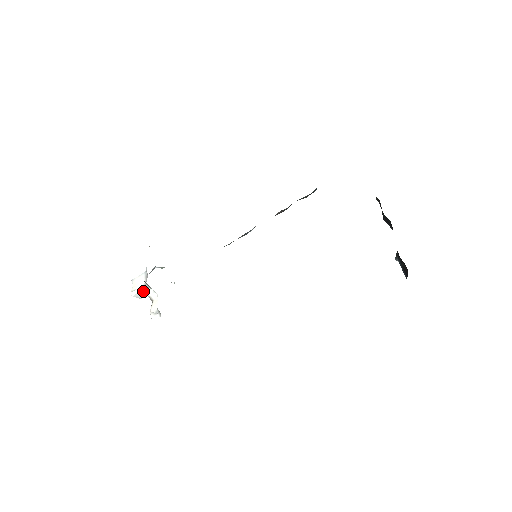
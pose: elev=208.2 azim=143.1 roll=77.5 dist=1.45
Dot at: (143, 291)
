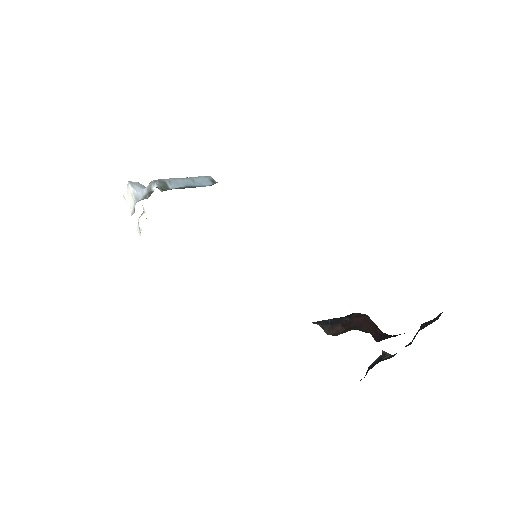
Dot at: occluded
